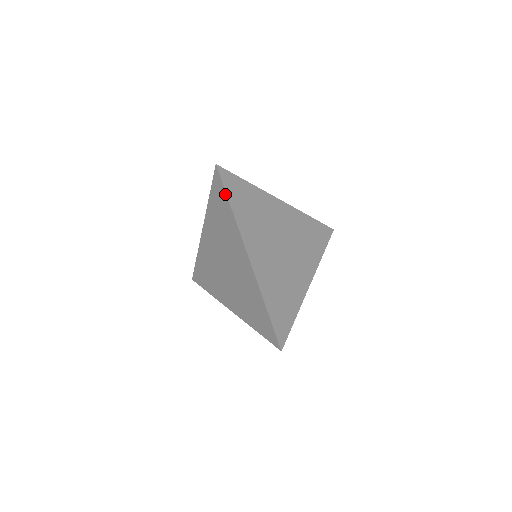
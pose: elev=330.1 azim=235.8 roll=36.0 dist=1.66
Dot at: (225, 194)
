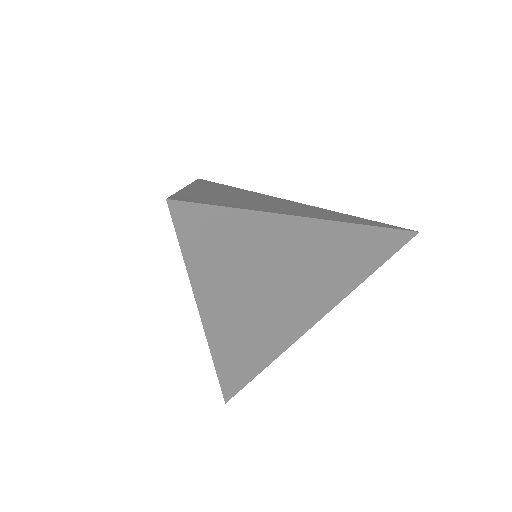
Dot at: (179, 244)
